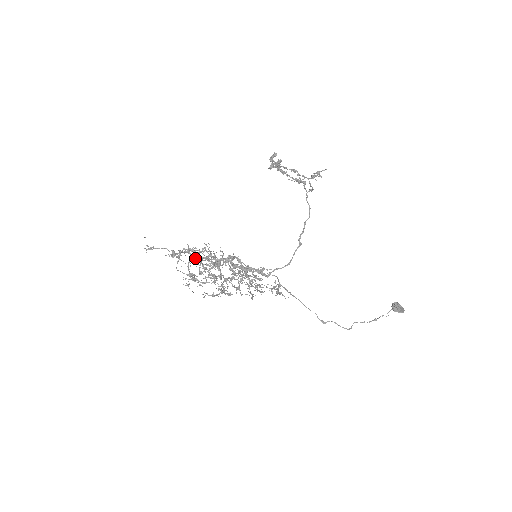
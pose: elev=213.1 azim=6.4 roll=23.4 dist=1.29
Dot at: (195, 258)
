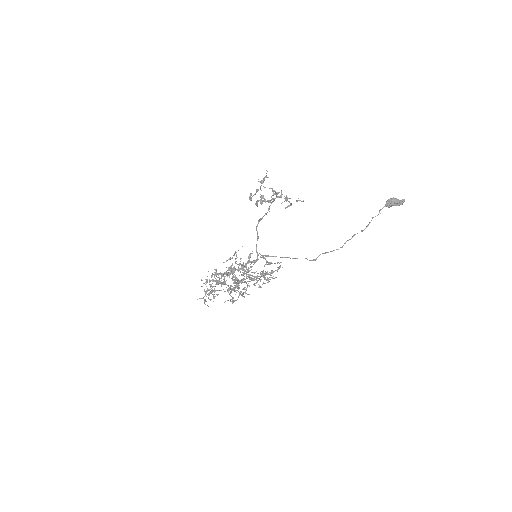
Dot at: occluded
